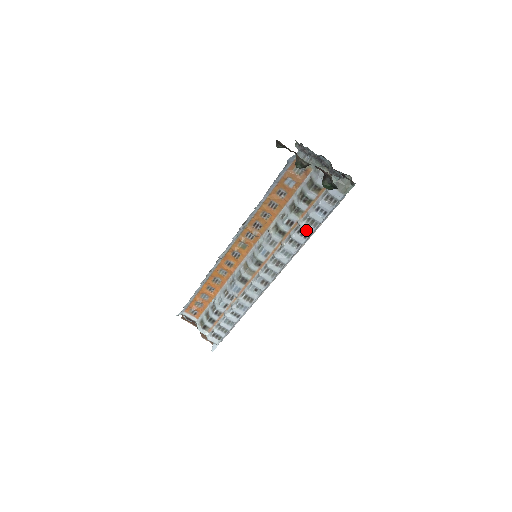
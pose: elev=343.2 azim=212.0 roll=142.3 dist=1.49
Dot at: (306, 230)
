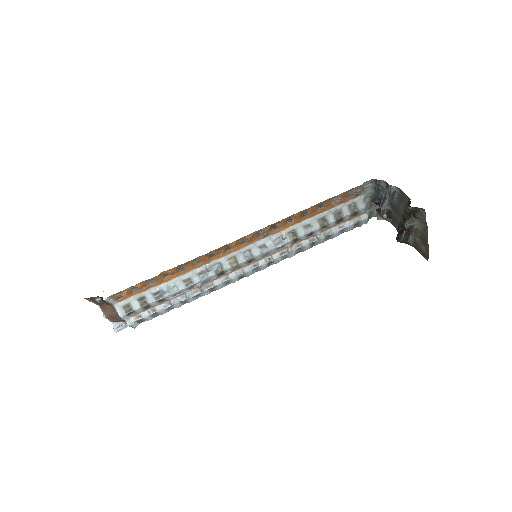
Dot at: (318, 242)
